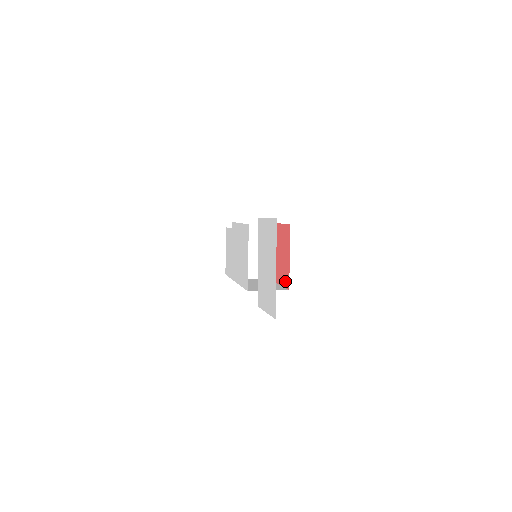
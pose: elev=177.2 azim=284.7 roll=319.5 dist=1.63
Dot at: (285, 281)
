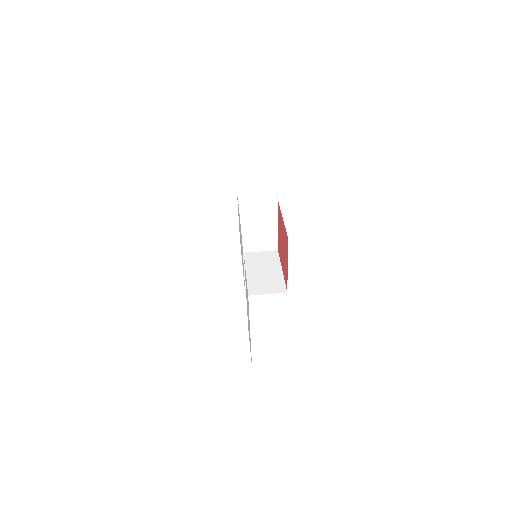
Dot at: (285, 280)
